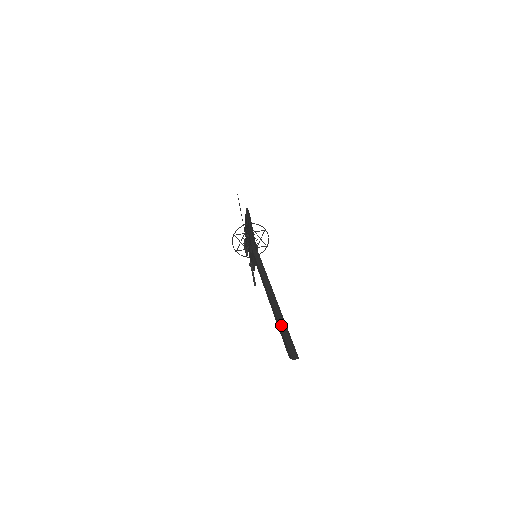
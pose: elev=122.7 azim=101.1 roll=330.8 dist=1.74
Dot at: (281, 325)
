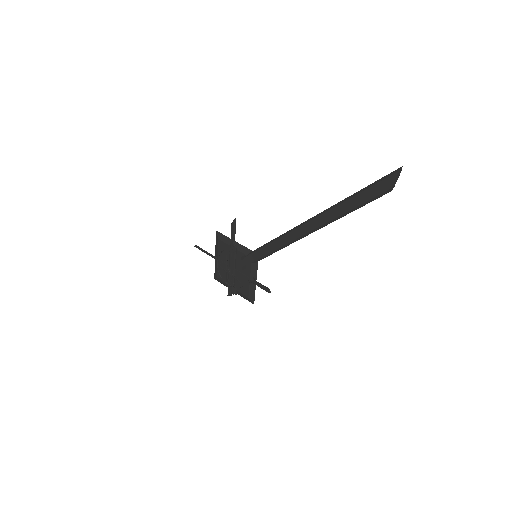
Dot at: (353, 194)
